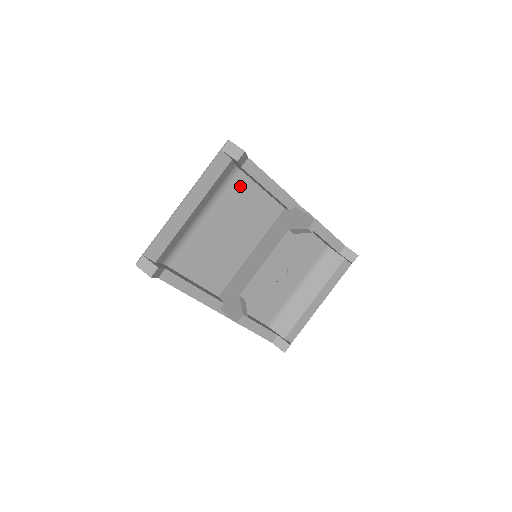
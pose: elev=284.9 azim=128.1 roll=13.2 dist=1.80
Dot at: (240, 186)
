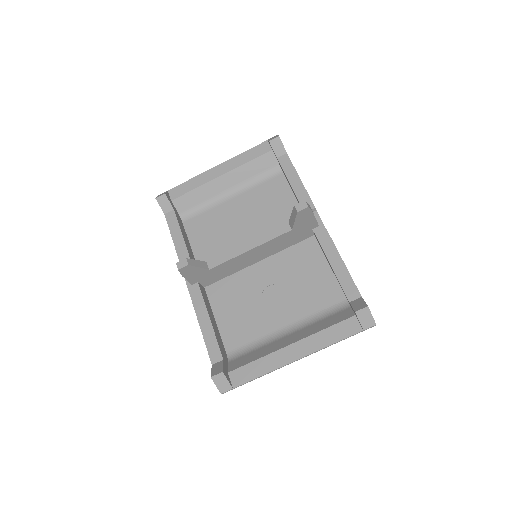
Dot at: (276, 186)
